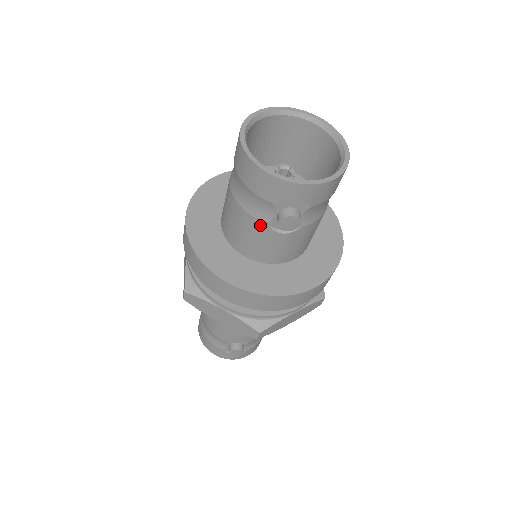
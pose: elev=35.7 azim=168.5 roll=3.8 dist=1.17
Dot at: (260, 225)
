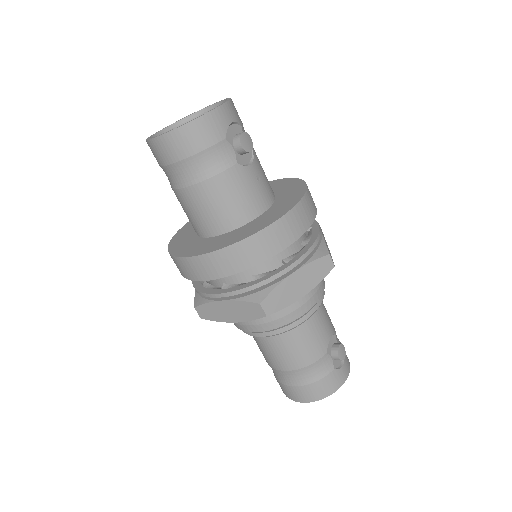
Dot at: (235, 171)
